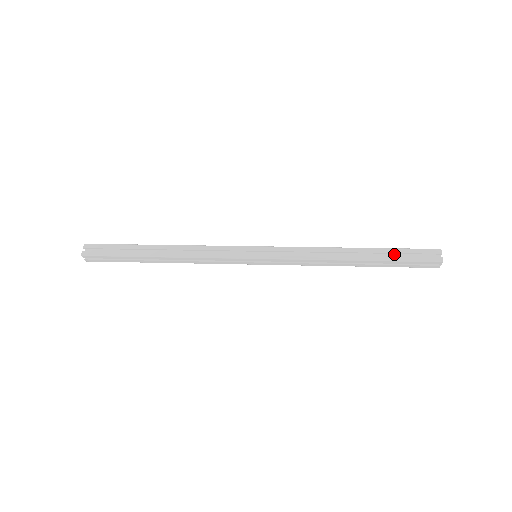
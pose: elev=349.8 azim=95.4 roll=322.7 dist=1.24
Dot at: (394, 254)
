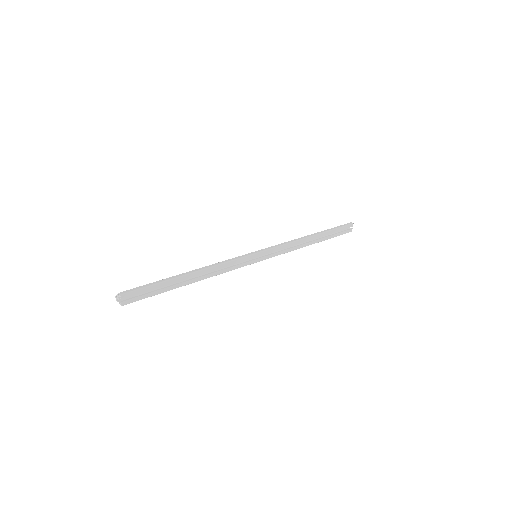
Dot at: (331, 231)
